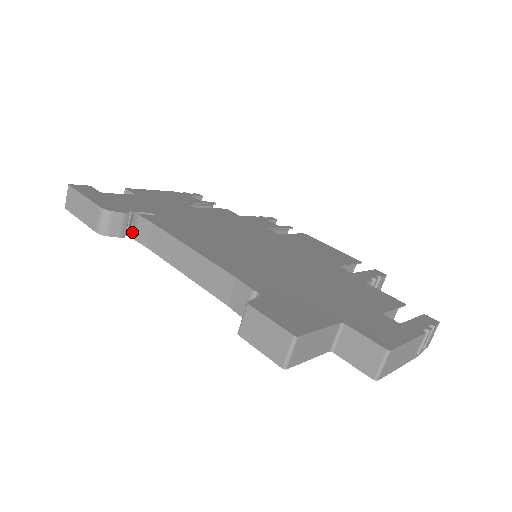
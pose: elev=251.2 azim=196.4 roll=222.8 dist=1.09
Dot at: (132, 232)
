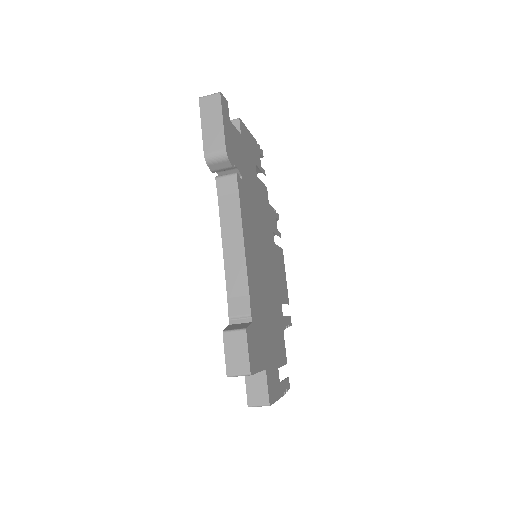
Dot at: occluded
